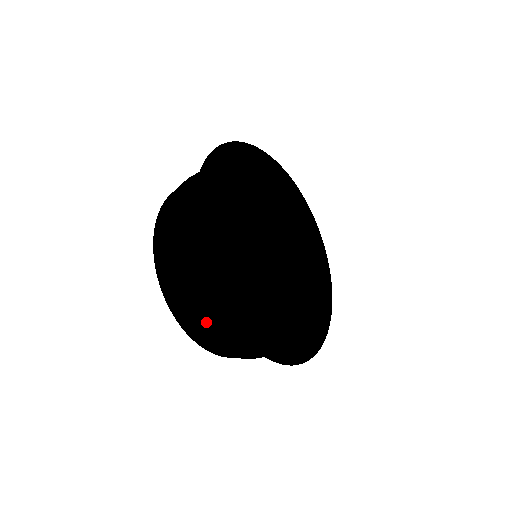
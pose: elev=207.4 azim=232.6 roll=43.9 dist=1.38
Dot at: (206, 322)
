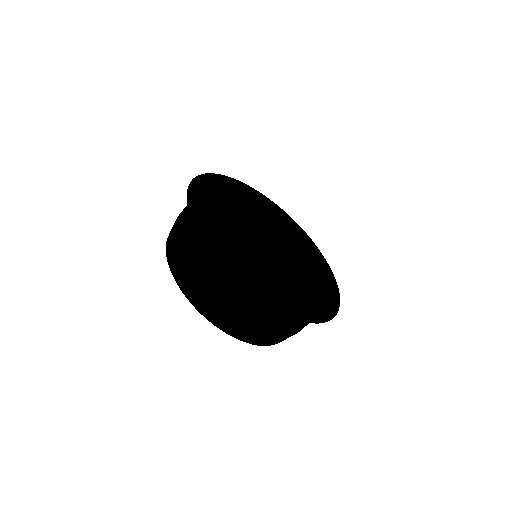
Dot at: (277, 331)
